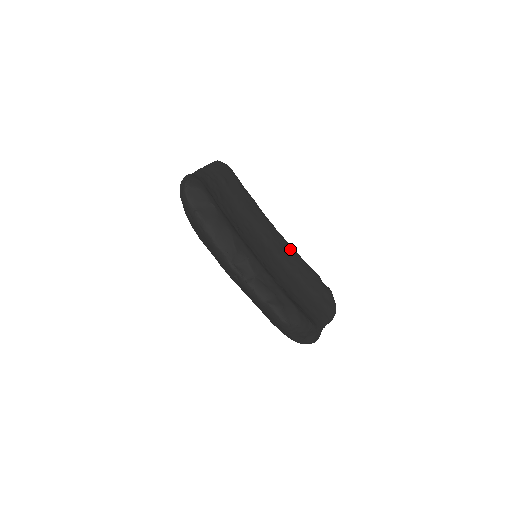
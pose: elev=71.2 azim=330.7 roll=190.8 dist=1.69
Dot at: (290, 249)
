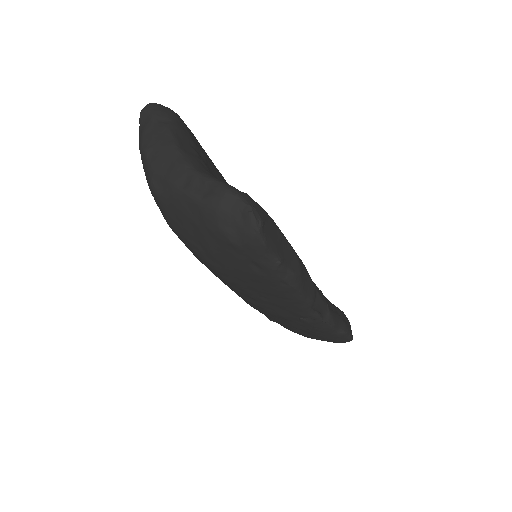
Dot at: occluded
